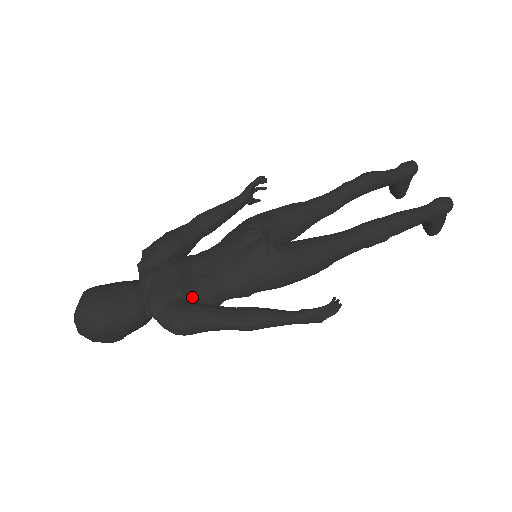
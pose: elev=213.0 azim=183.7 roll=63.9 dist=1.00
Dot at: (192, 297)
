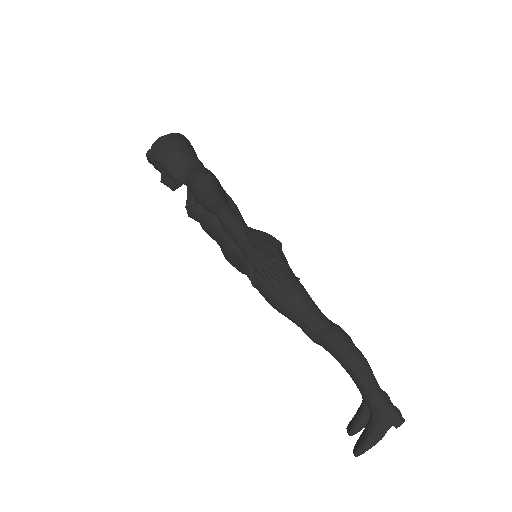
Dot at: occluded
